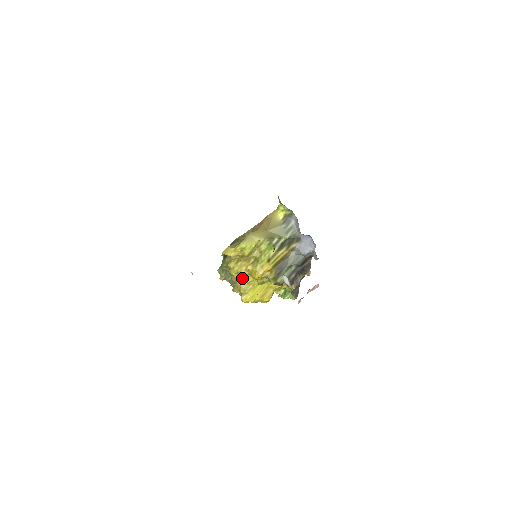
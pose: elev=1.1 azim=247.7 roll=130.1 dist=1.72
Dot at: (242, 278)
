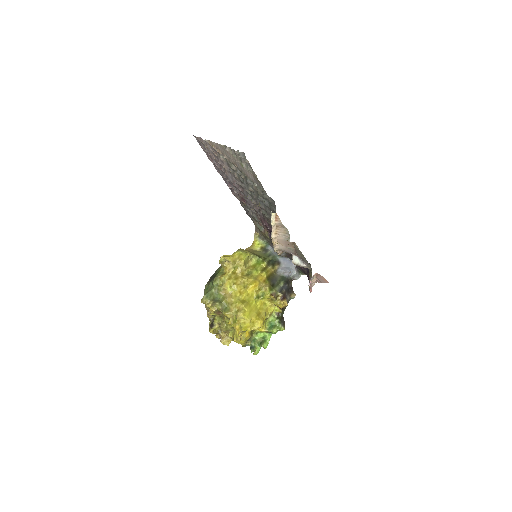
Dot at: (238, 291)
